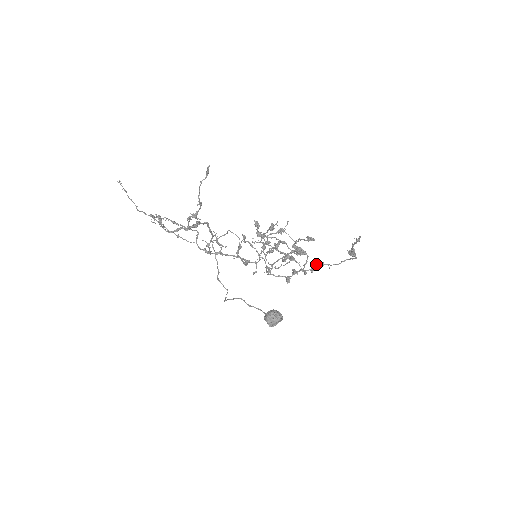
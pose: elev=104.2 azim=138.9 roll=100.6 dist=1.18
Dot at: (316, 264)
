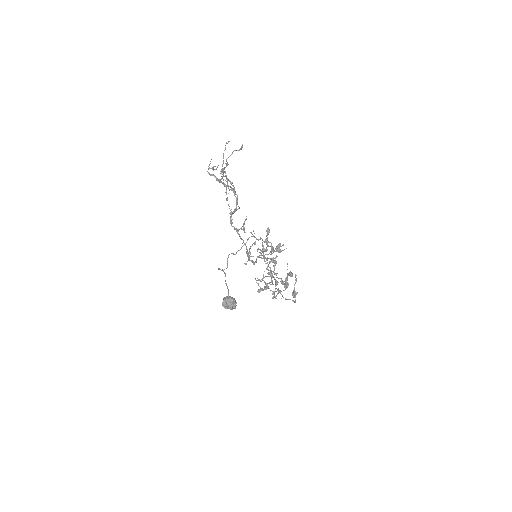
Dot at: occluded
